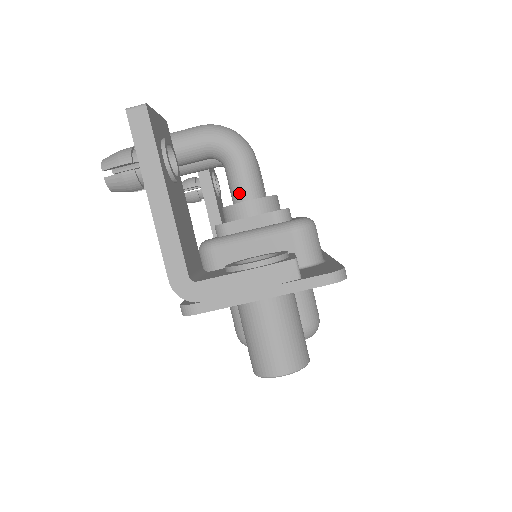
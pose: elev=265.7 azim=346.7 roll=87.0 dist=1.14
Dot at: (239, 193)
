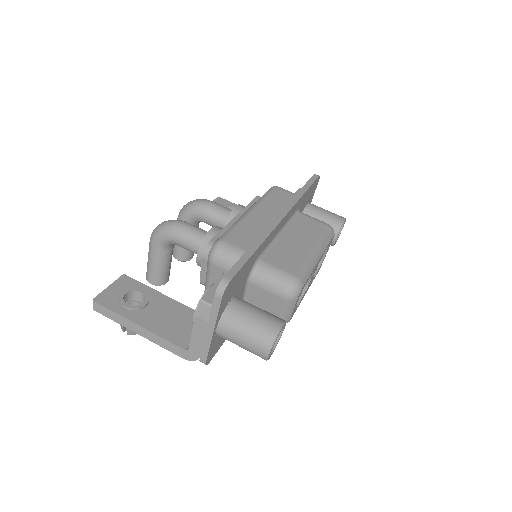
Dot at: (195, 252)
